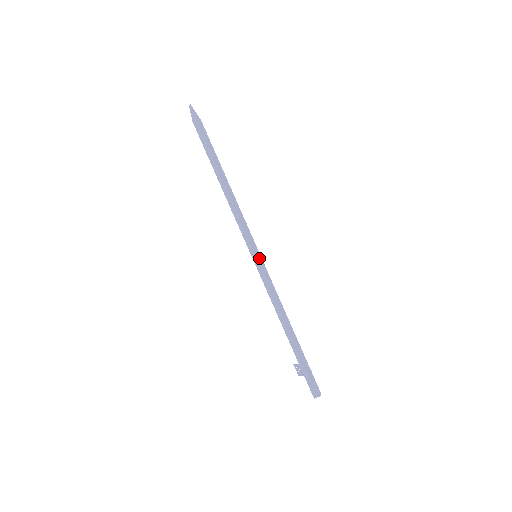
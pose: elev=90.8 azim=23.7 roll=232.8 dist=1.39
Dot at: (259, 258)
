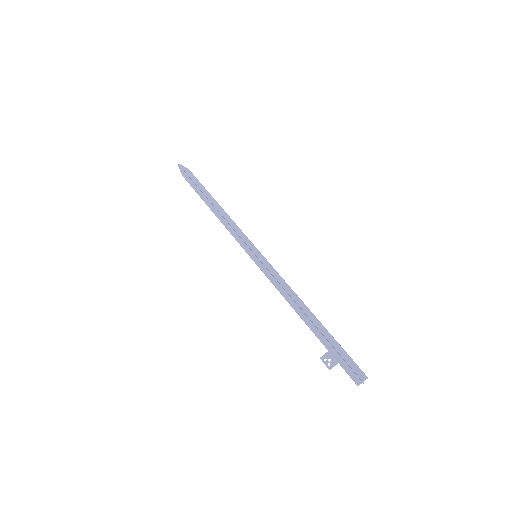
Dot at: (261, 255)
